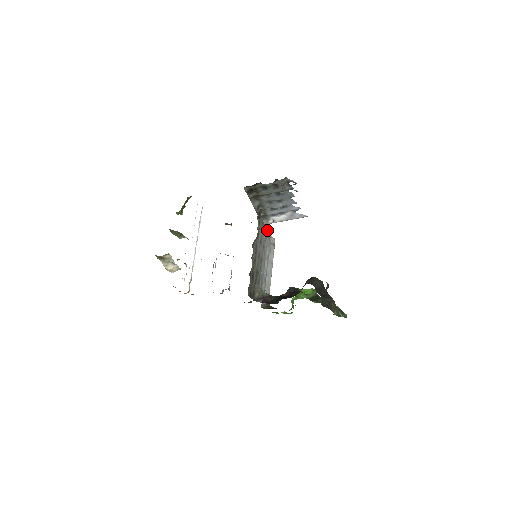
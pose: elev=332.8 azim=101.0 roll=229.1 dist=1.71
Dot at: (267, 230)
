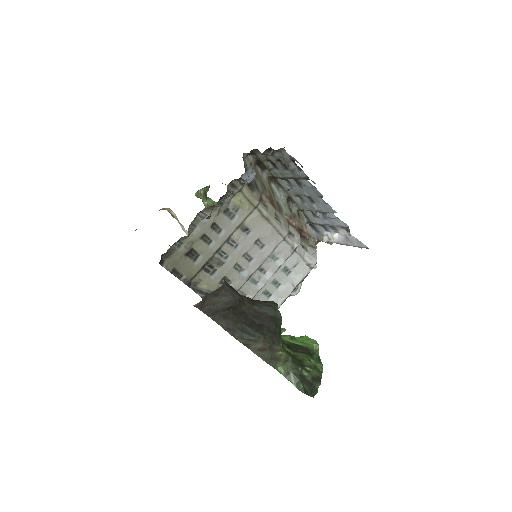
Dot at: (287, 233)
